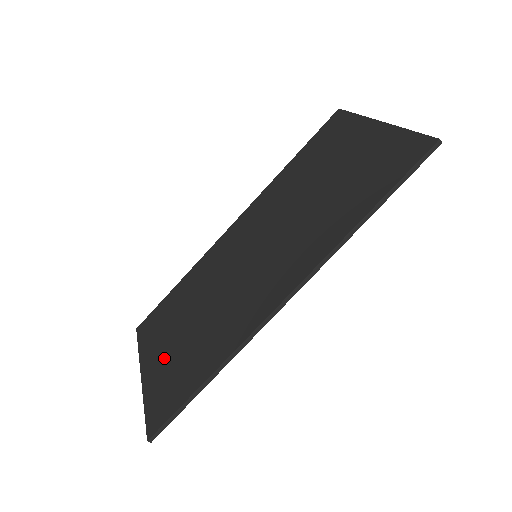
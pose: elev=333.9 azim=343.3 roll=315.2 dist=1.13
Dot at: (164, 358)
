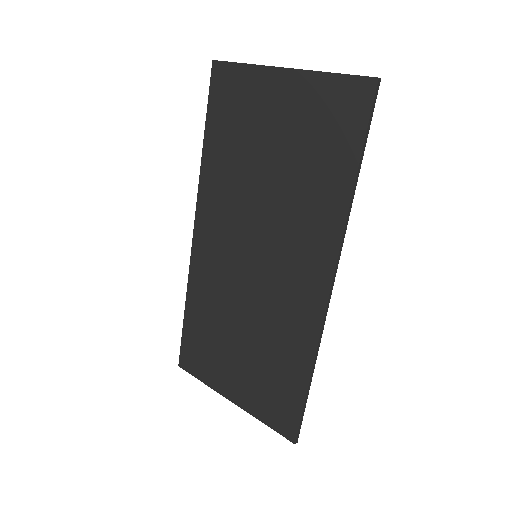
Dot at: (243, 379)
